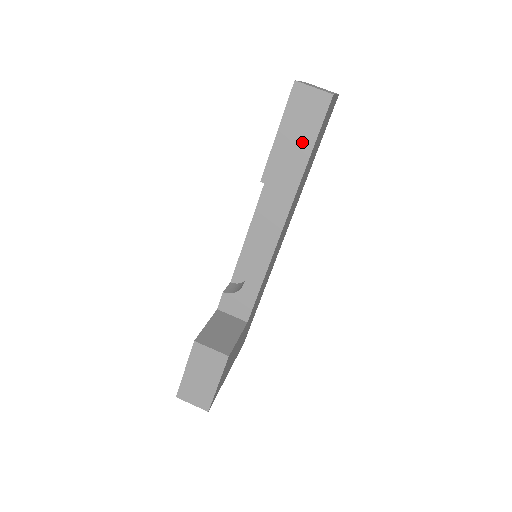
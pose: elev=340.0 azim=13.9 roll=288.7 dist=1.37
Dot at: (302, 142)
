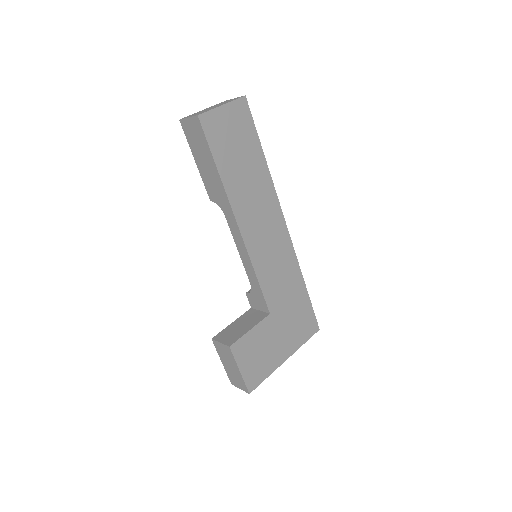
Dot at: (208, 160)
